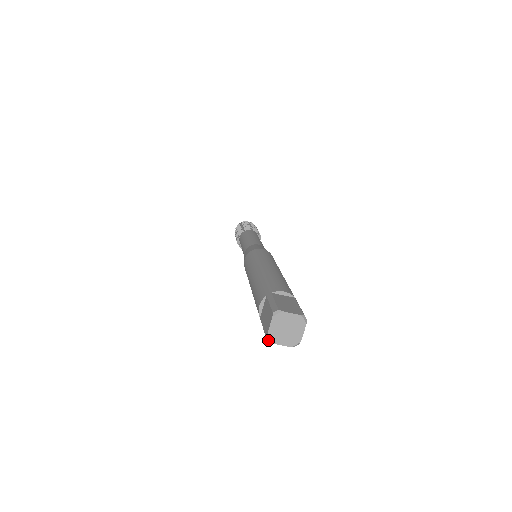
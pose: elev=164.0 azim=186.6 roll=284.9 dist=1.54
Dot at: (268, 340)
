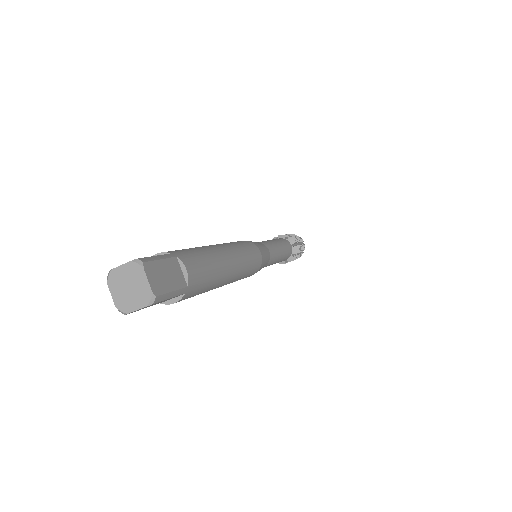
Dot at: (108, 275)
